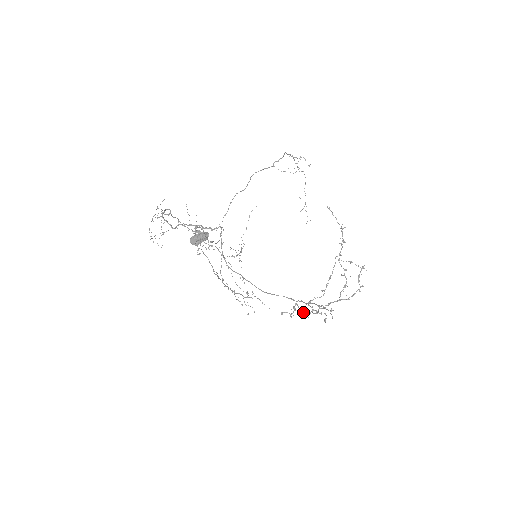
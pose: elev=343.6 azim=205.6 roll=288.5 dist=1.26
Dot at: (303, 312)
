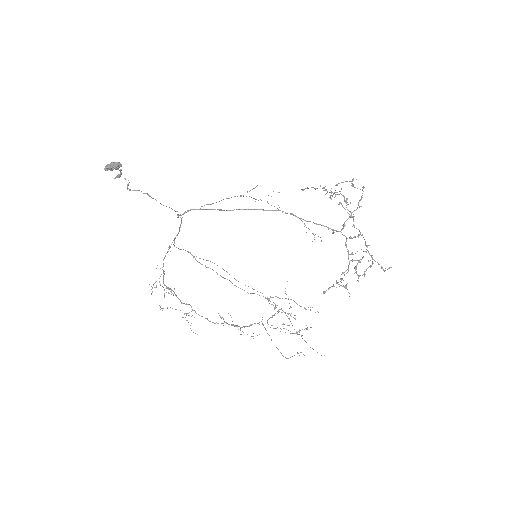
Dot at: occluded
